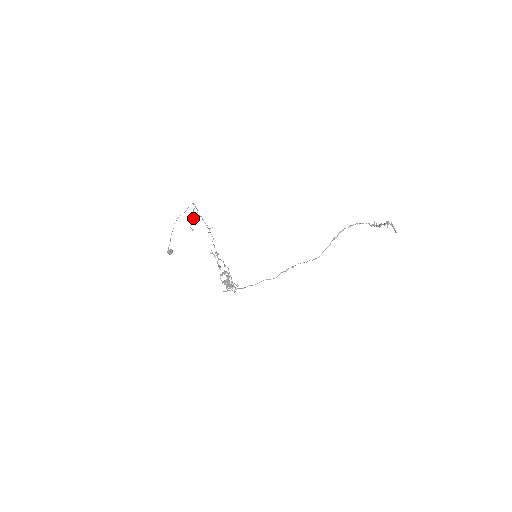
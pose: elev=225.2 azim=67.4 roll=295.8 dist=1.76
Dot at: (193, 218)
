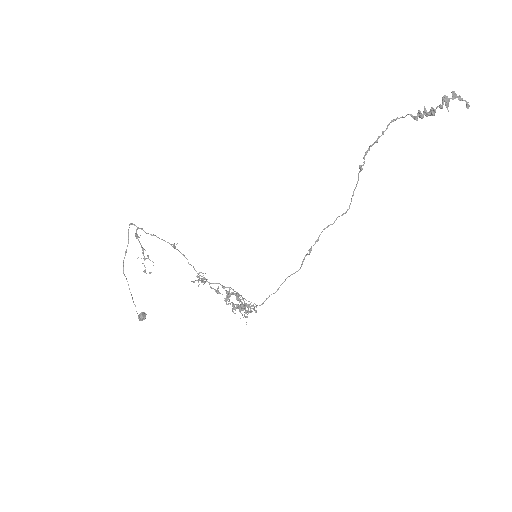
Dot at: (142, 250)
